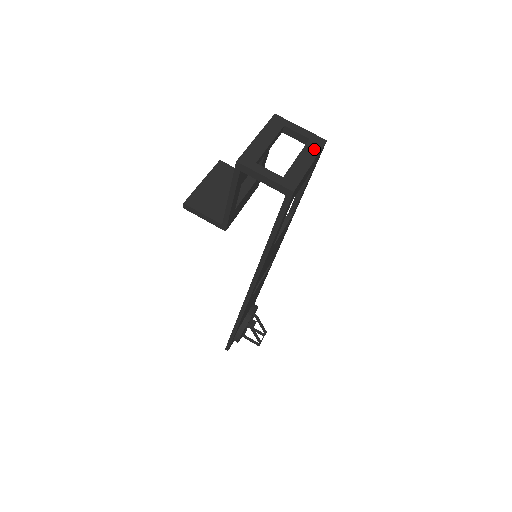
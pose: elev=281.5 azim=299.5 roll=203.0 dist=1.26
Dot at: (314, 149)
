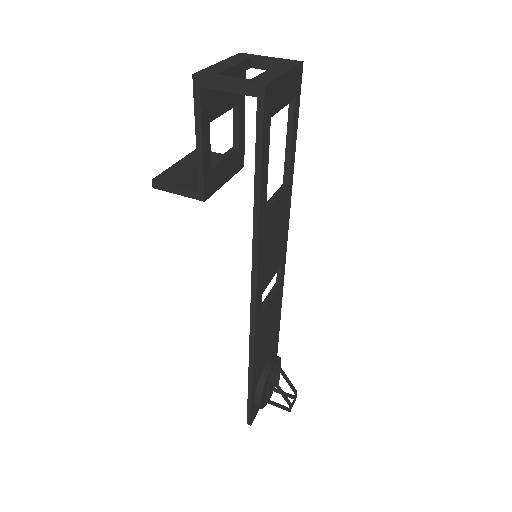
Dot at: (288, 65)
